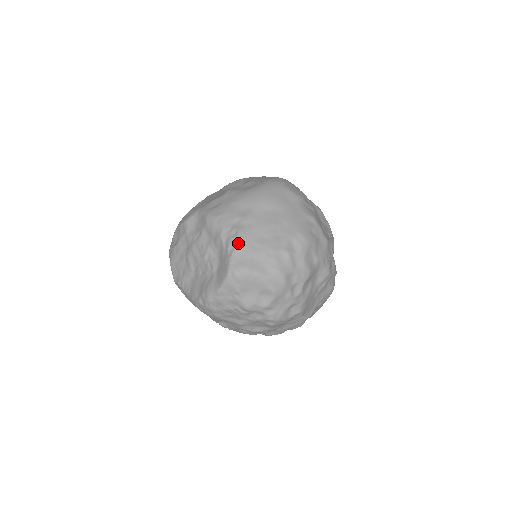
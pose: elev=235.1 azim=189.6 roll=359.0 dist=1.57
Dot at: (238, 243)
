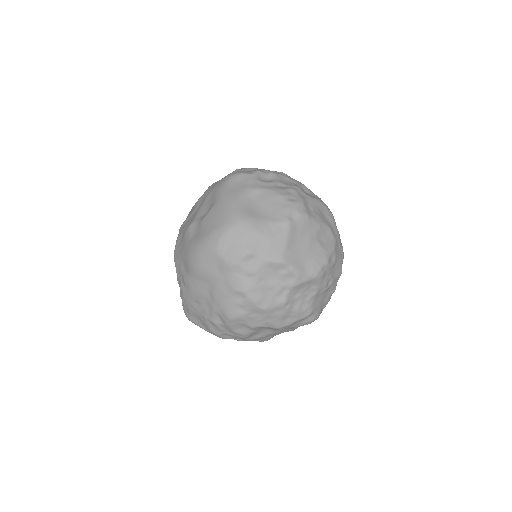
Dot at: (183, 299)
